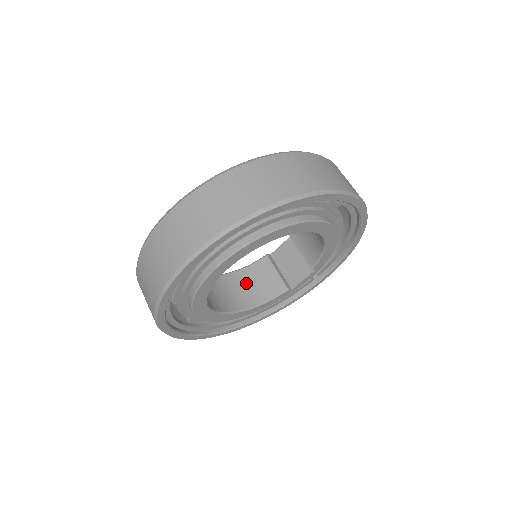
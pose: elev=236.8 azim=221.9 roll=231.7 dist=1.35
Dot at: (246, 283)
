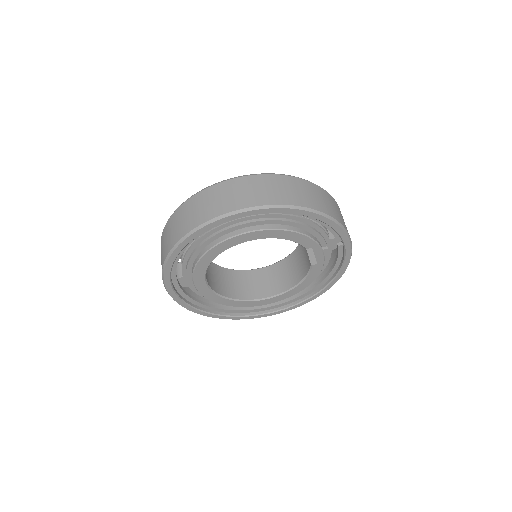
Dot at: (295, 263)
